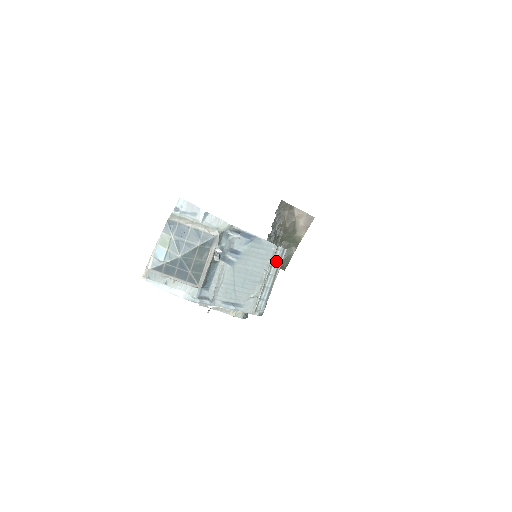
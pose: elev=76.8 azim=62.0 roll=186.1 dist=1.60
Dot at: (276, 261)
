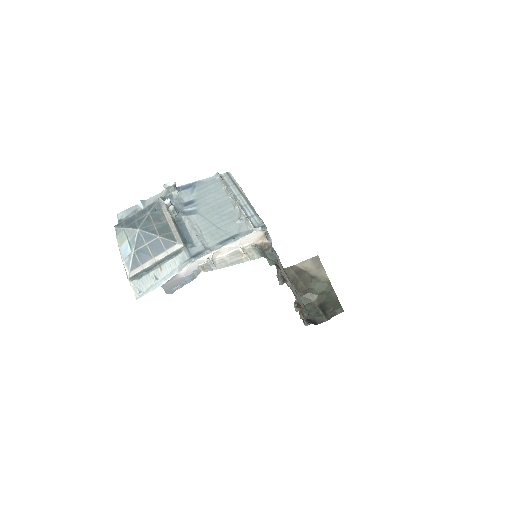
Dot at: (230, 184)
